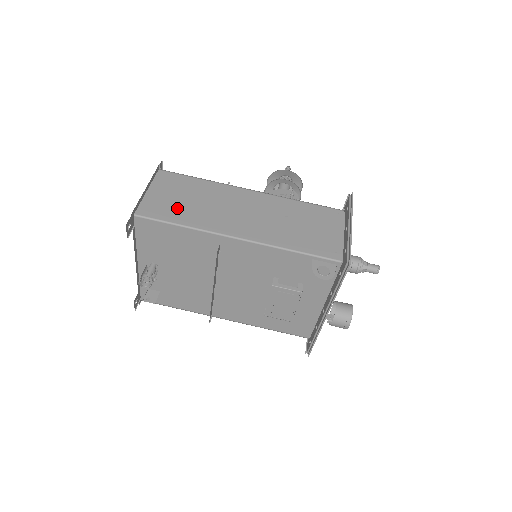
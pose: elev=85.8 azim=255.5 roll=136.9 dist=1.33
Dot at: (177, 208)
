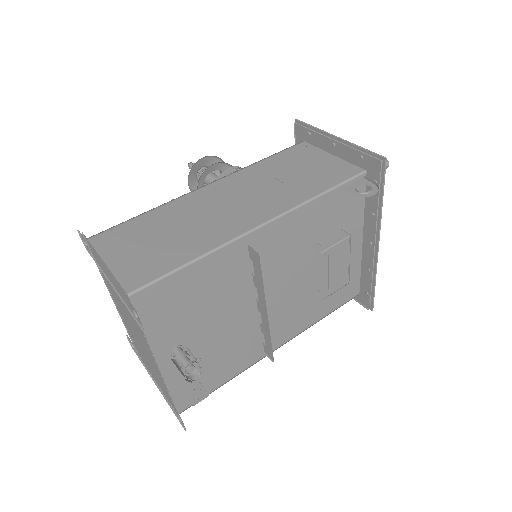
Dot at: (163, 252)
